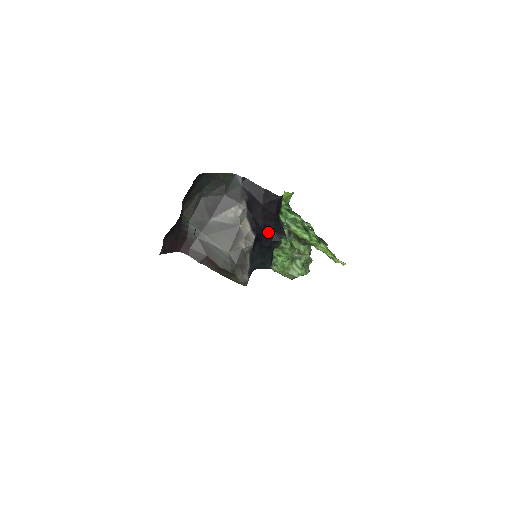
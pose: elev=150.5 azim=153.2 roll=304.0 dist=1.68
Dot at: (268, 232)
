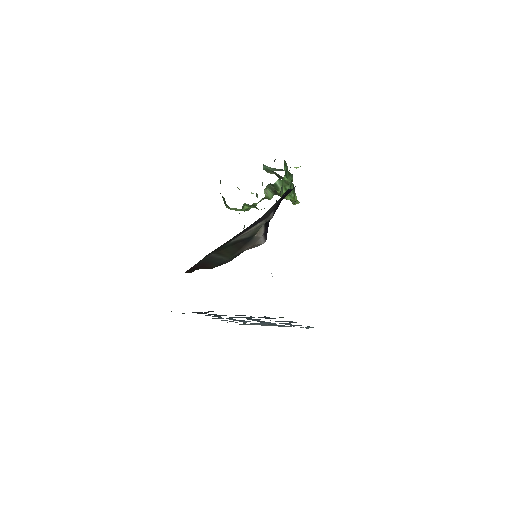
Dot at: occluded
